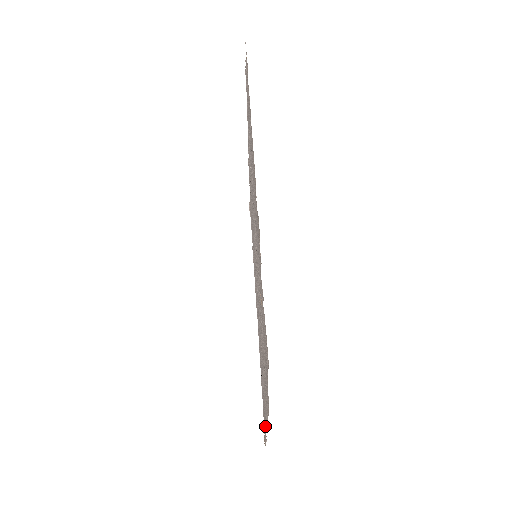
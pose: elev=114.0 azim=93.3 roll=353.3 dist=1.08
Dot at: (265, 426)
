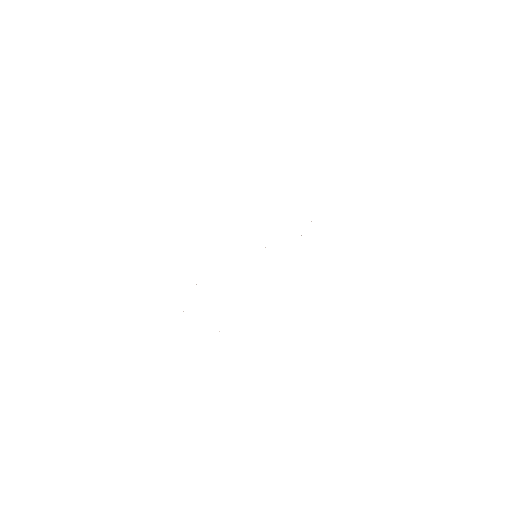
Dot at: occluded
